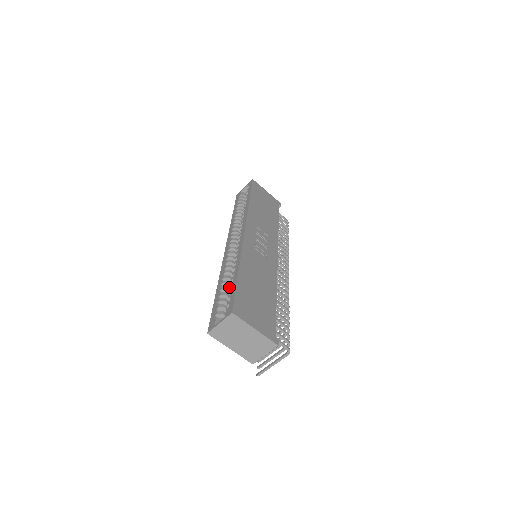
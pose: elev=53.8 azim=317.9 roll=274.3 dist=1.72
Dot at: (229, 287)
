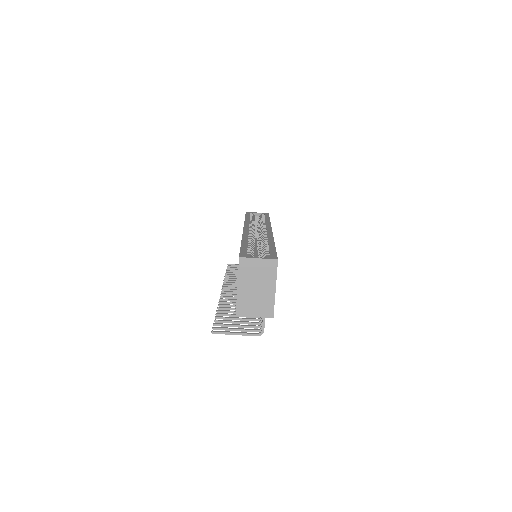
Dot at: occluded
